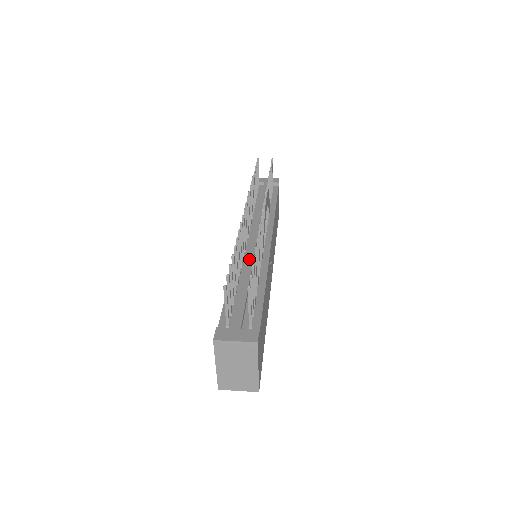
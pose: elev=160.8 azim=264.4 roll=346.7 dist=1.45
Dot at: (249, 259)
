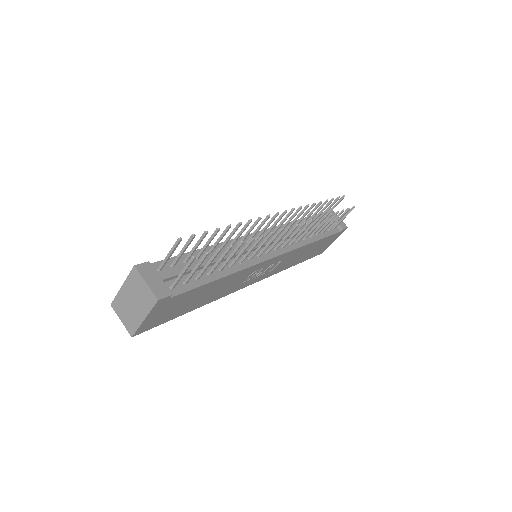
Dot at: (240, 249)
